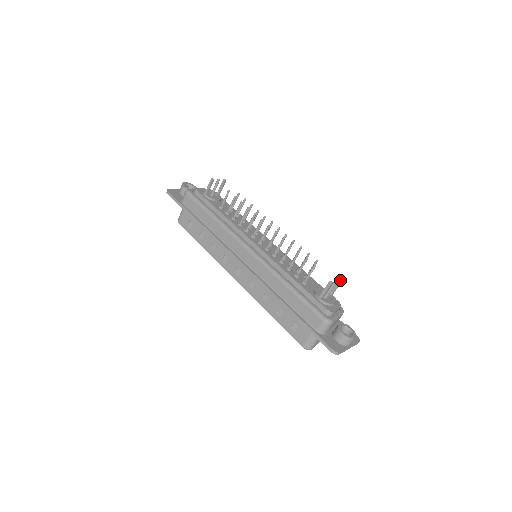
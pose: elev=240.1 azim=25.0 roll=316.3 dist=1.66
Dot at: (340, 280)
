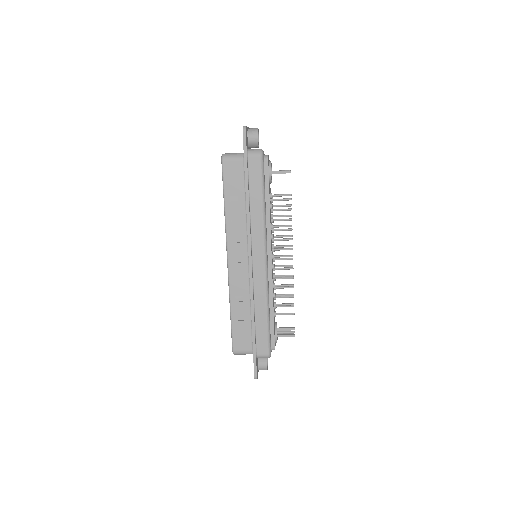
Dot at: (294, 329)
